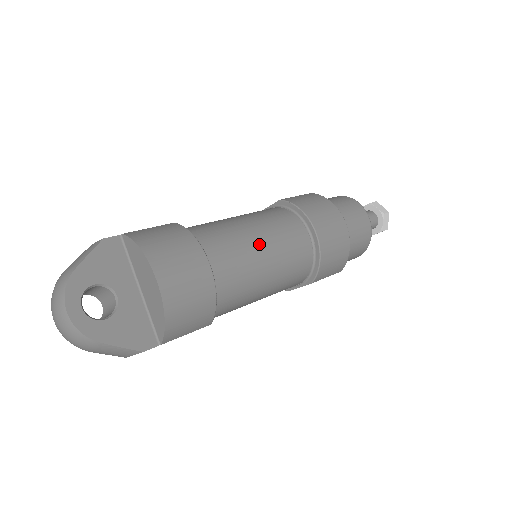
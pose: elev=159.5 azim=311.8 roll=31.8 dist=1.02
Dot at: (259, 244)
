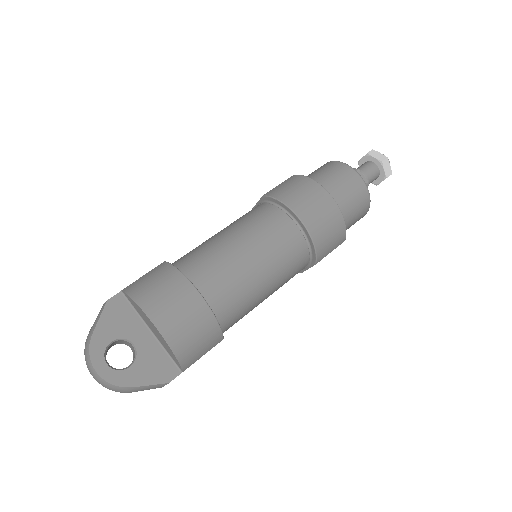
Dot at: (246, 254)
